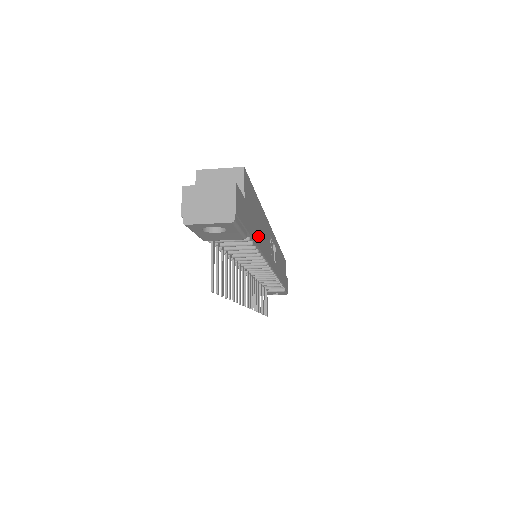
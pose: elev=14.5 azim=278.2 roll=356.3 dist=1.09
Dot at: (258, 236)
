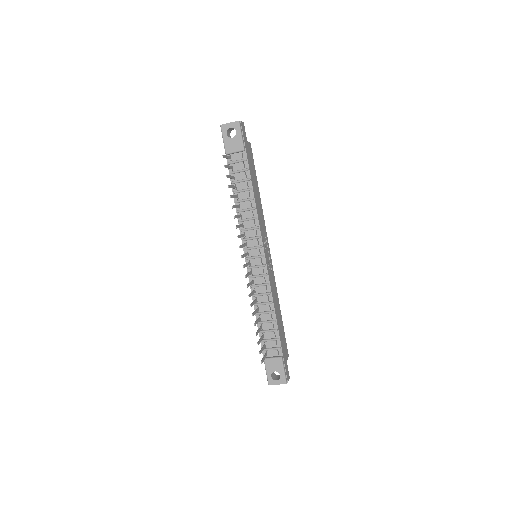
Dot at: (253, 183)
